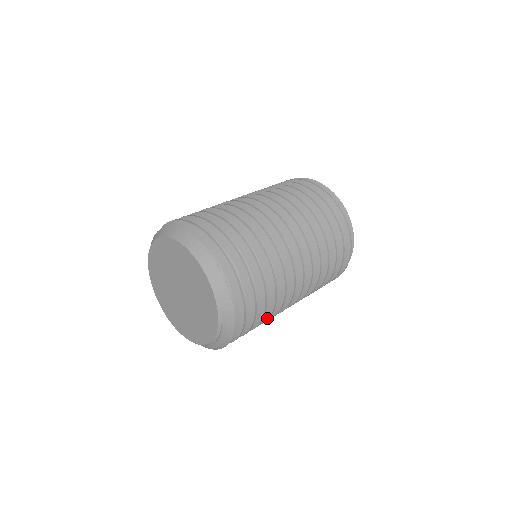
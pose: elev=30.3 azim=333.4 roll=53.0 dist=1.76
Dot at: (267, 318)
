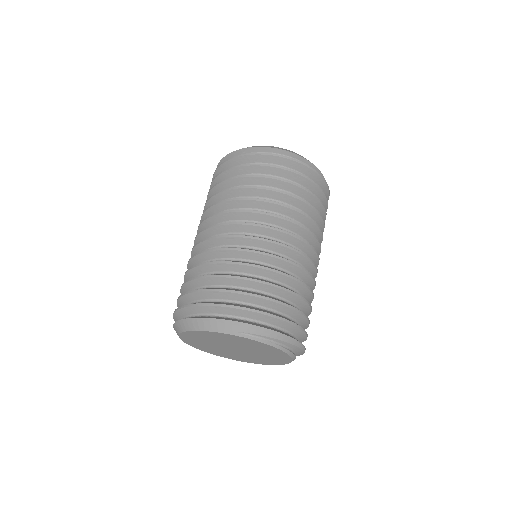
Dot at: (300, 284)
